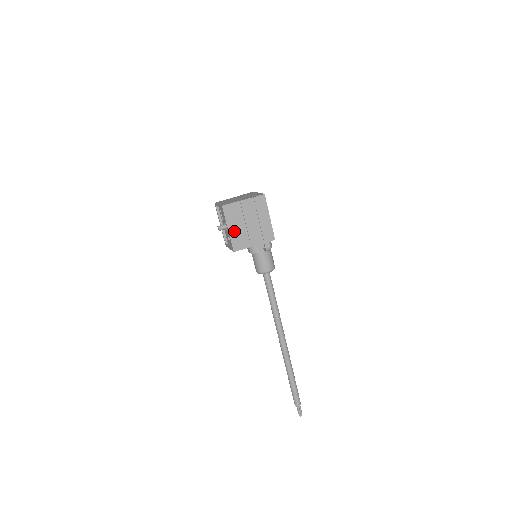
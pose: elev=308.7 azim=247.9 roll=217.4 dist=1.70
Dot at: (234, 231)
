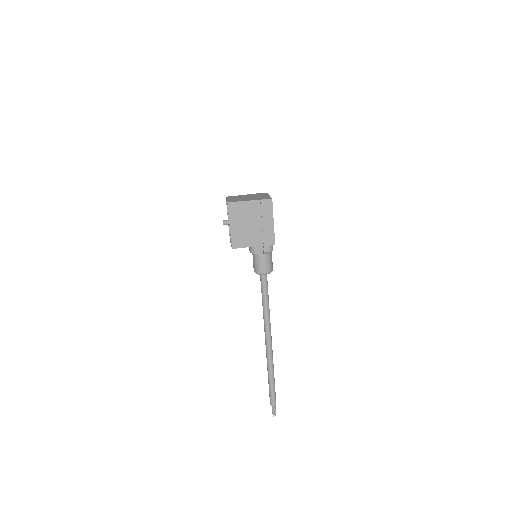
Dot at: (235, 229)
